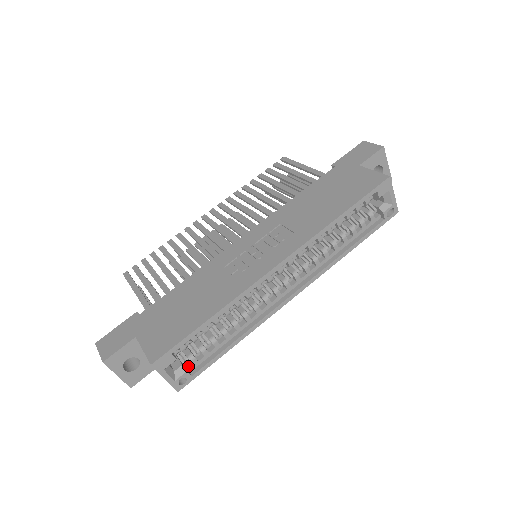
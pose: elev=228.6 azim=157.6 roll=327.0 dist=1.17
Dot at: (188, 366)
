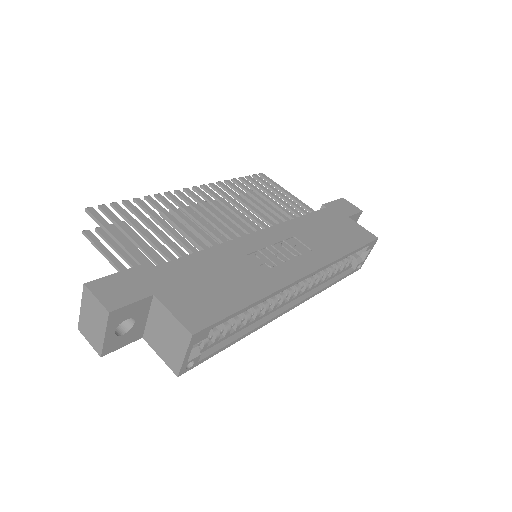
Dot at: occluded
